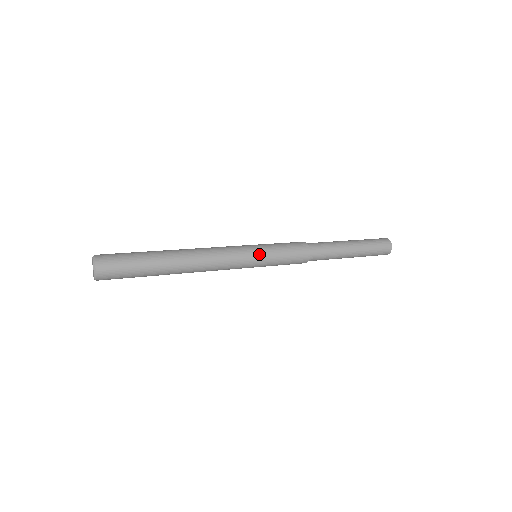
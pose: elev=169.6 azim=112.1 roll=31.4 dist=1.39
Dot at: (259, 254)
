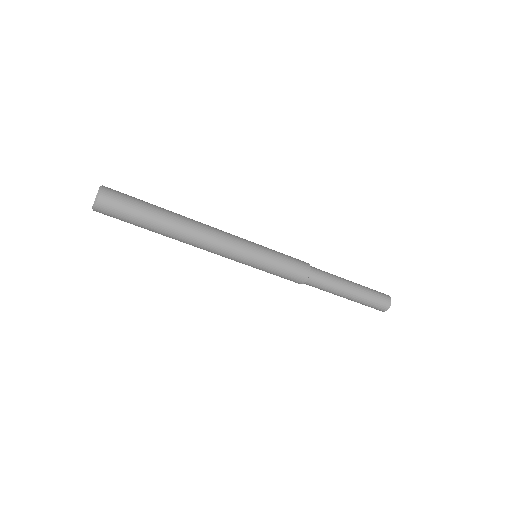
Dot at: (259, 255)
